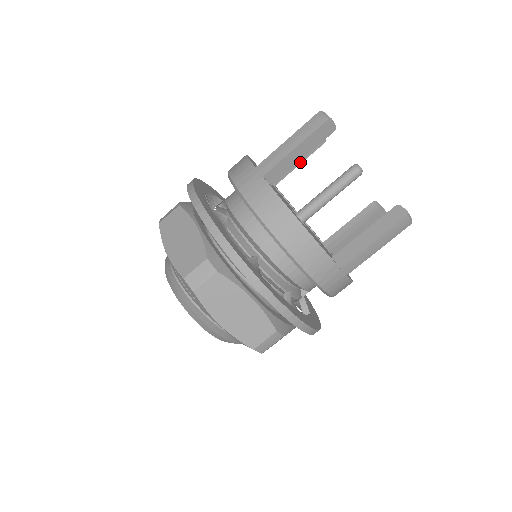
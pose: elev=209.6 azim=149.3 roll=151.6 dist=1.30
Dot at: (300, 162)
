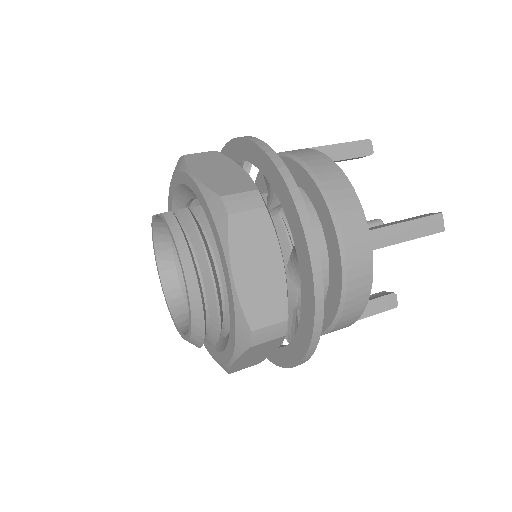
Dot at: occluded
